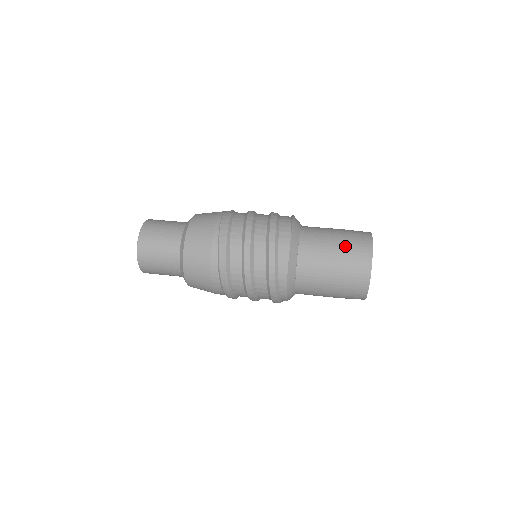
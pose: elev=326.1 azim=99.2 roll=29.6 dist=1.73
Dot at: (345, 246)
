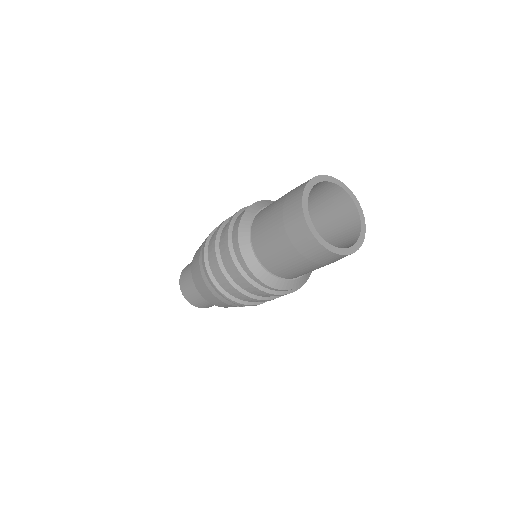
Dot at: (284, 199)
